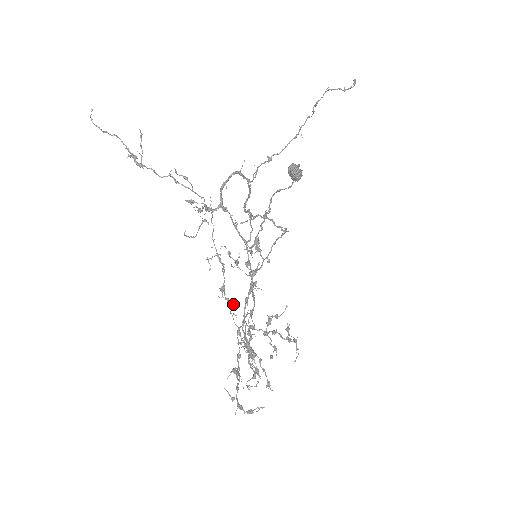
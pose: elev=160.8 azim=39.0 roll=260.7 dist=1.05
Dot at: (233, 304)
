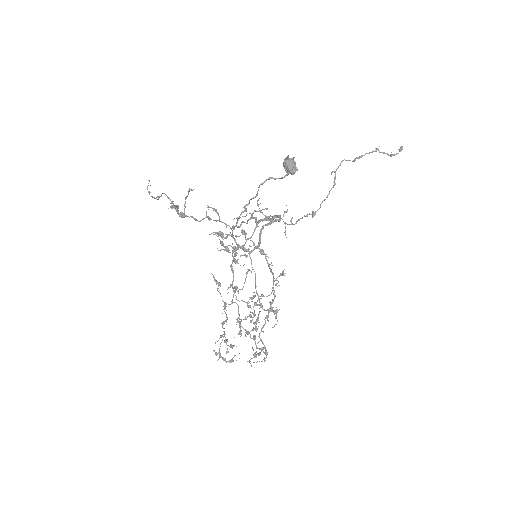
Dot at: occluded
